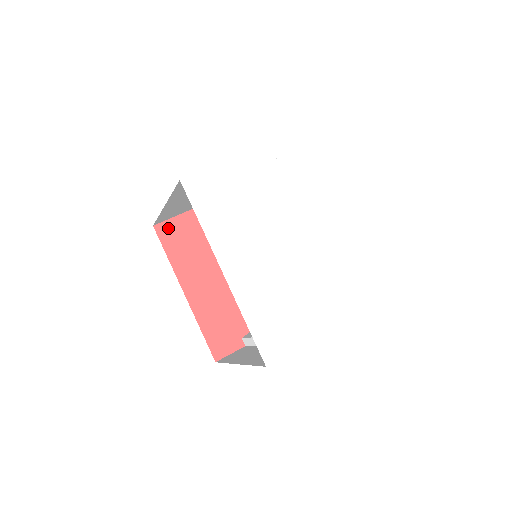
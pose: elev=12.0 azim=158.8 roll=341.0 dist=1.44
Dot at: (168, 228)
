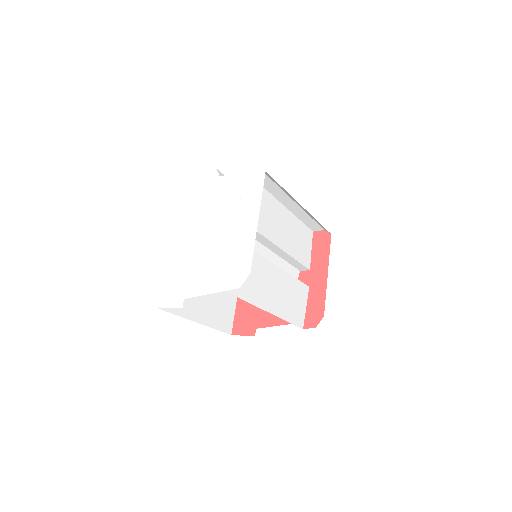
Dot at: occluded
